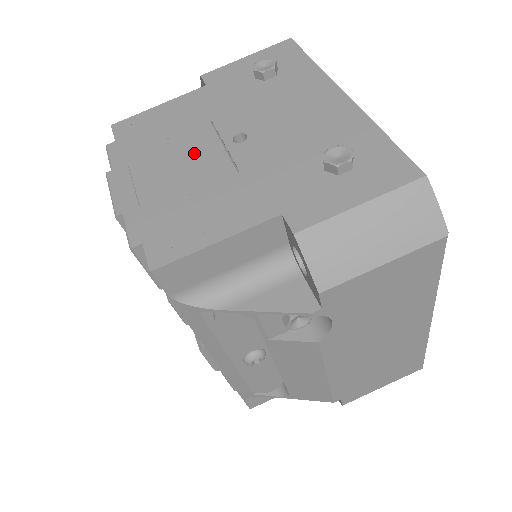
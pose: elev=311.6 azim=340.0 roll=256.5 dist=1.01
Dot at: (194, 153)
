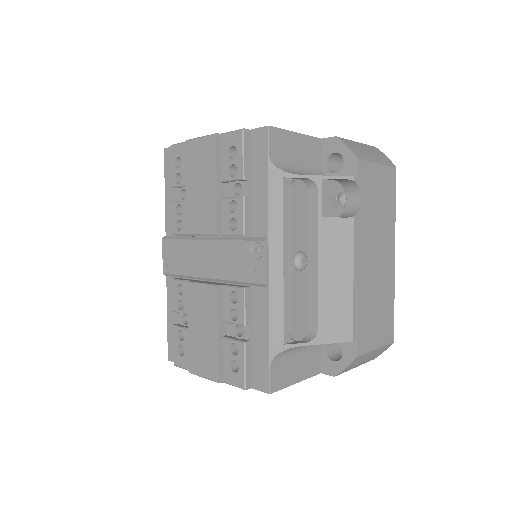
Dot at: occluded
